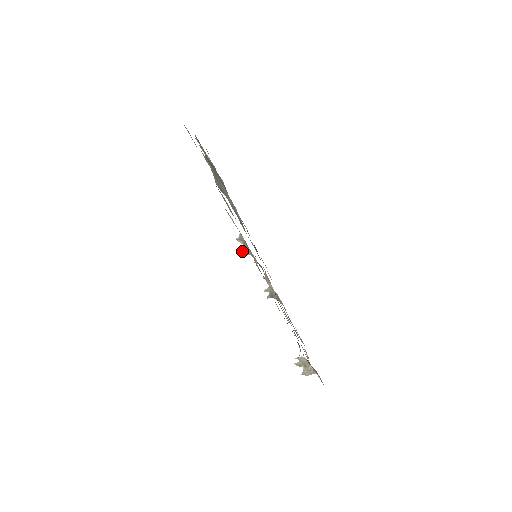
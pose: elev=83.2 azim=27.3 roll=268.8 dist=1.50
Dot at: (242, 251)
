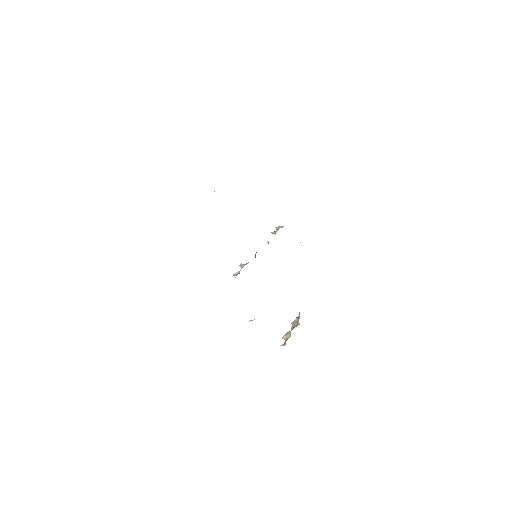
Dot at: (241, 265)
